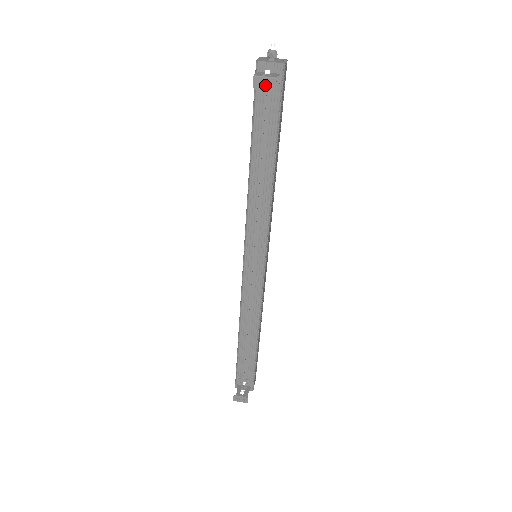
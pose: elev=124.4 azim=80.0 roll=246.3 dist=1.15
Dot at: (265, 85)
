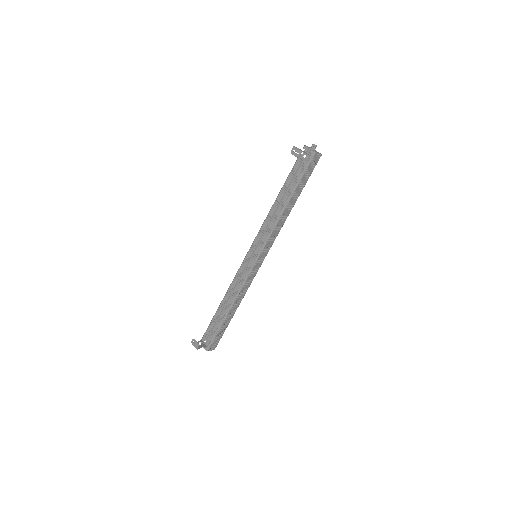
Dot at: (302, 158)
